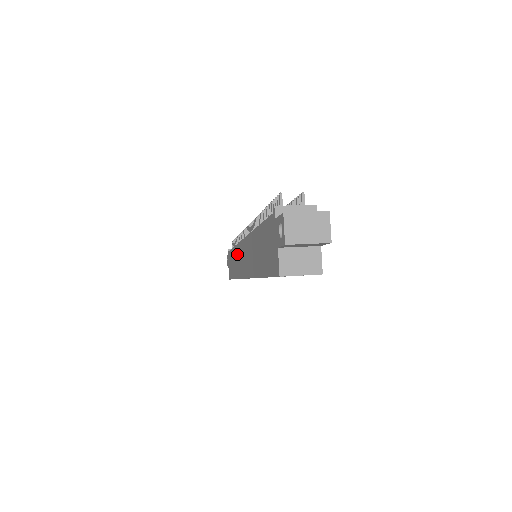
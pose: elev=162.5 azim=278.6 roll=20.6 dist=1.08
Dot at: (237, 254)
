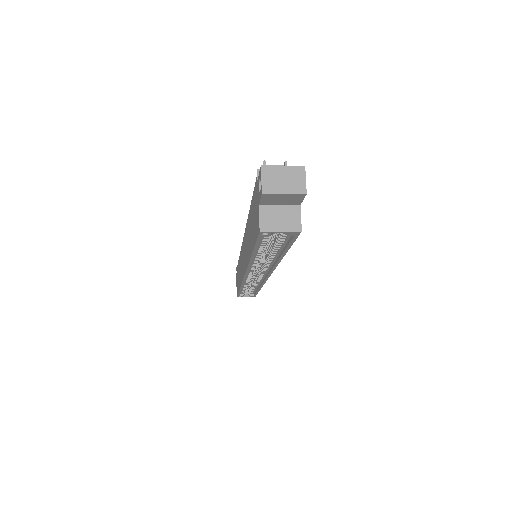
Dot at: (240, 260)
